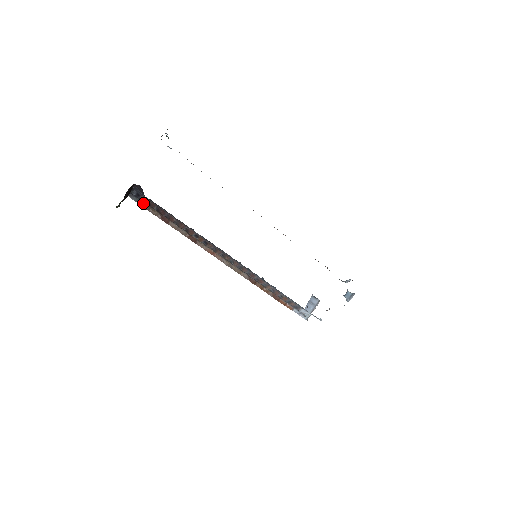
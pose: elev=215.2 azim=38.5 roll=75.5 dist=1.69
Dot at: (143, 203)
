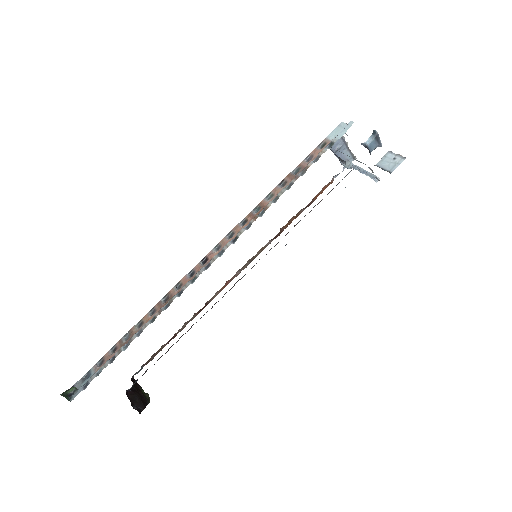
Dot at: (146, 363)
